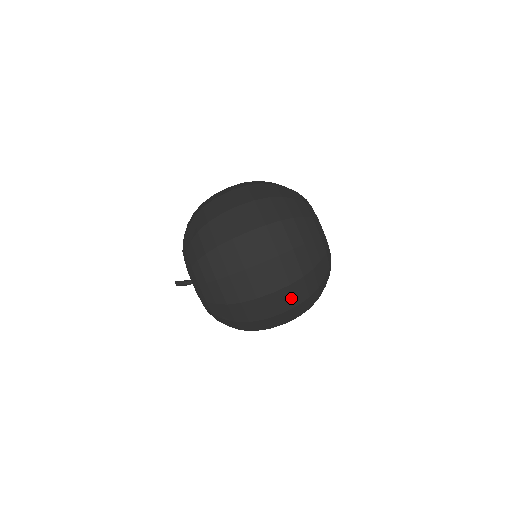
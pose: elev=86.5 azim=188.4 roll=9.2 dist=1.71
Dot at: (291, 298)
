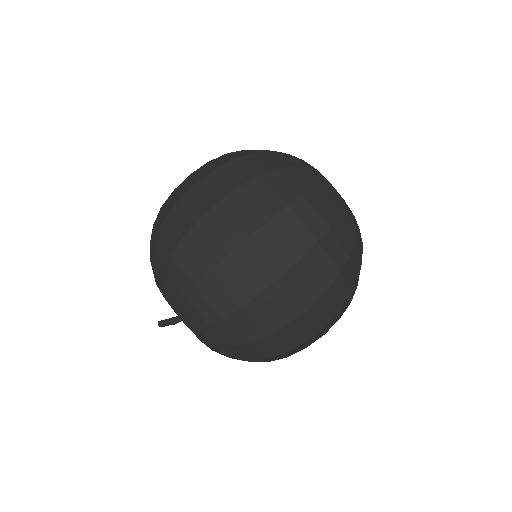
Dot at: (312, 280)
